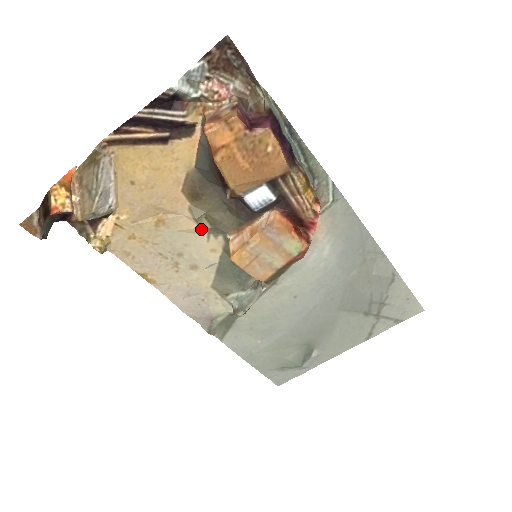
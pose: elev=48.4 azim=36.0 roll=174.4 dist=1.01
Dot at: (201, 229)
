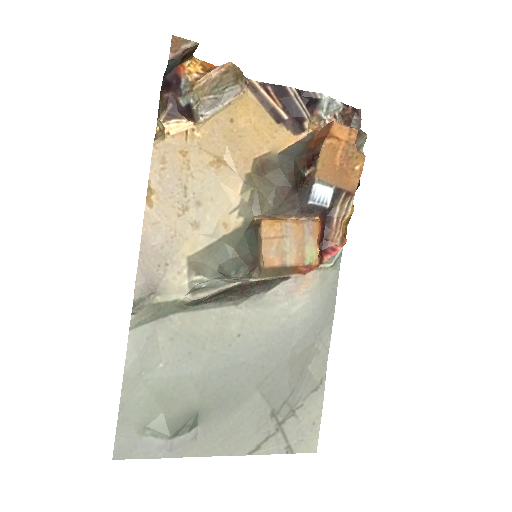
Dot at: (238, 197)
